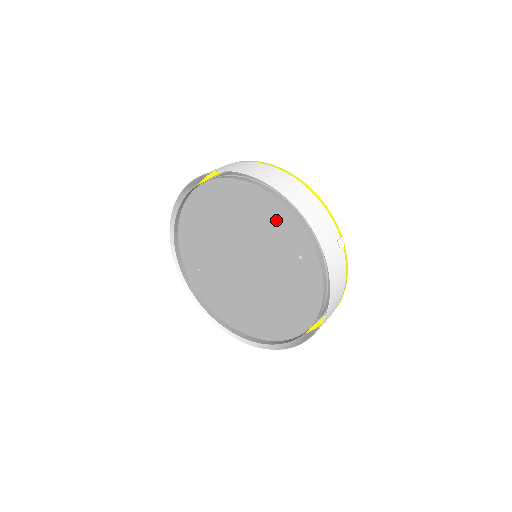
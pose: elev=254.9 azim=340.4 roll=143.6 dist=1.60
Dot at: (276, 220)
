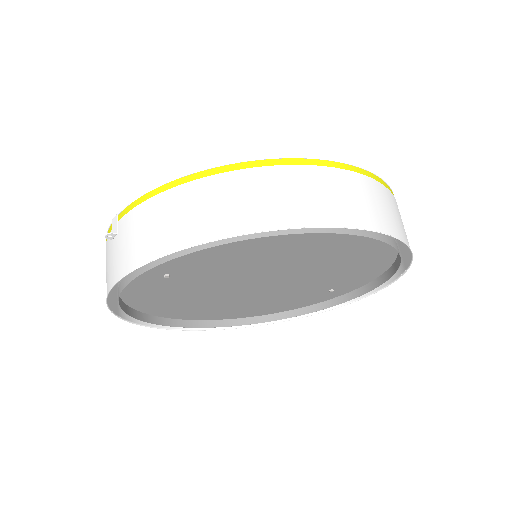
Dot at: (358, 271)
